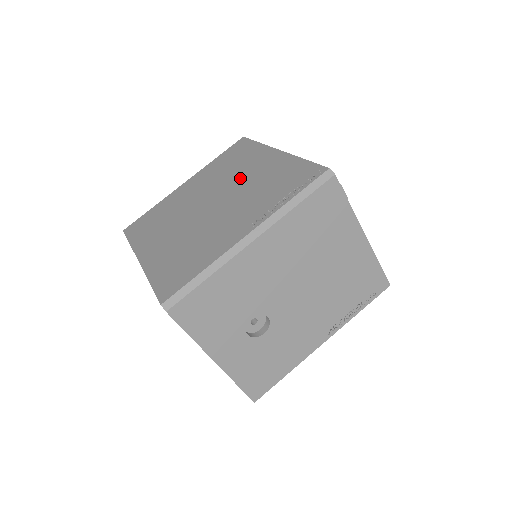
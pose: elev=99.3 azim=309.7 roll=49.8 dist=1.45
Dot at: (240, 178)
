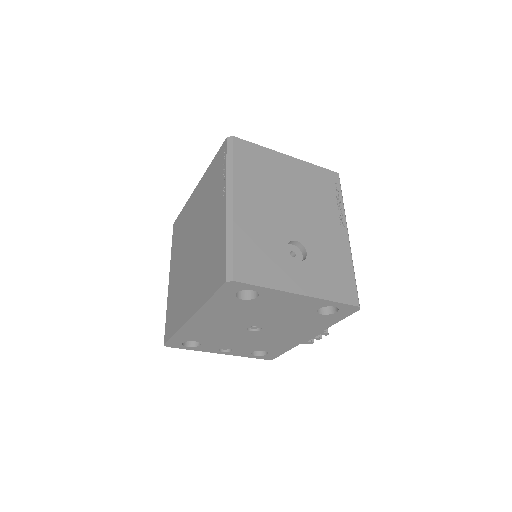
Dot at: (194, 219)
